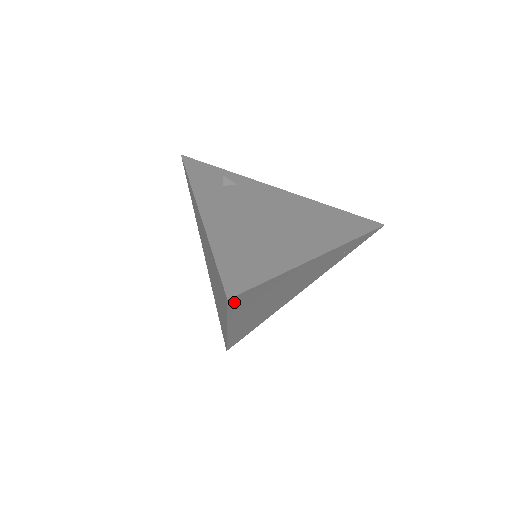
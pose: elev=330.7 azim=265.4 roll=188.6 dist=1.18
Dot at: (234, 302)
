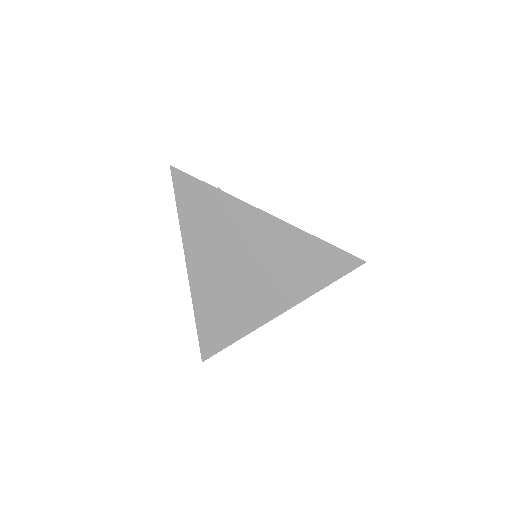
Dot at: (349, 269)
